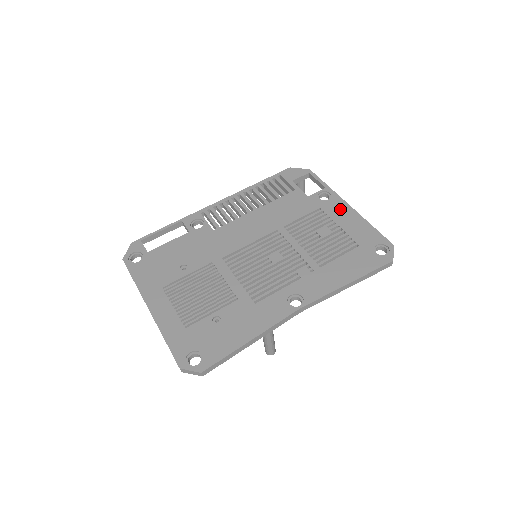
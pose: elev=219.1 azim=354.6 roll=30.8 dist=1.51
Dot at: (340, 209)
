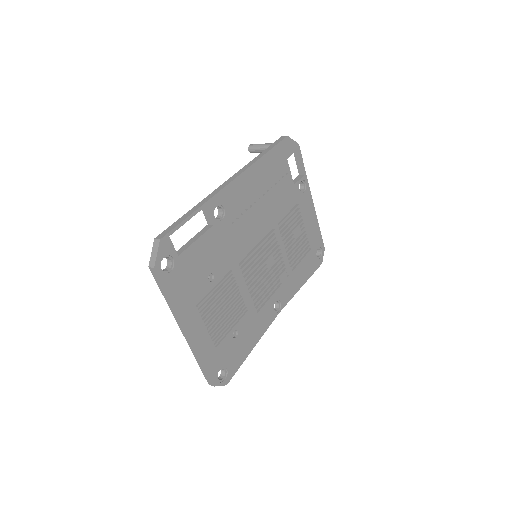
Dot at: (308, 206)
